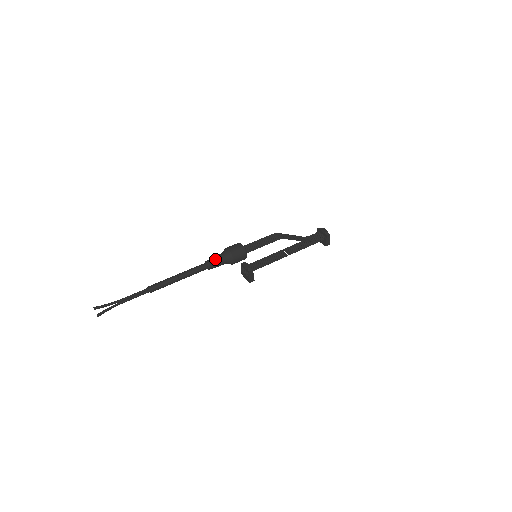
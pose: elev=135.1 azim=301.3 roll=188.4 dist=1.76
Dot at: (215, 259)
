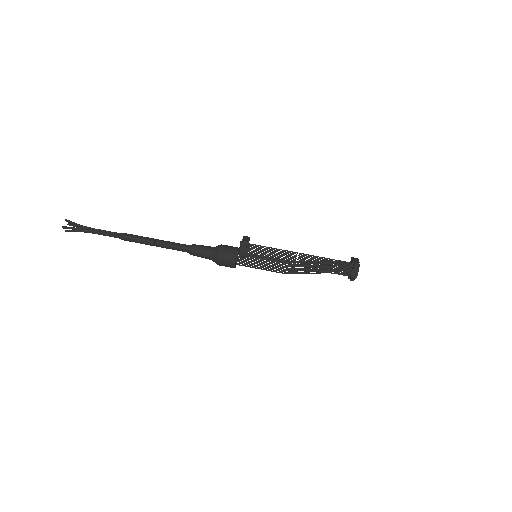
Dot at: (200, 255)
